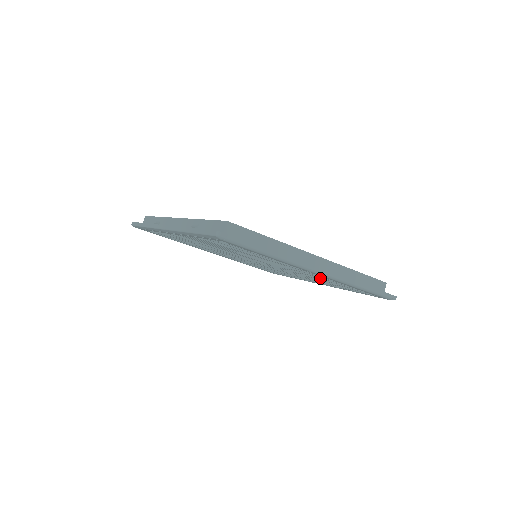
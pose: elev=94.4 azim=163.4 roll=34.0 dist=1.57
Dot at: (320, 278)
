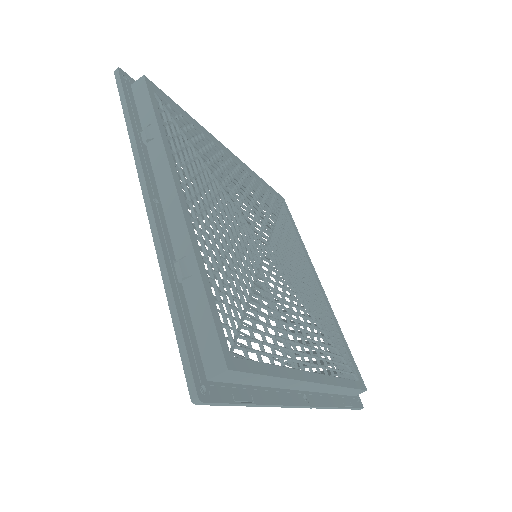
Dot at: occluded
